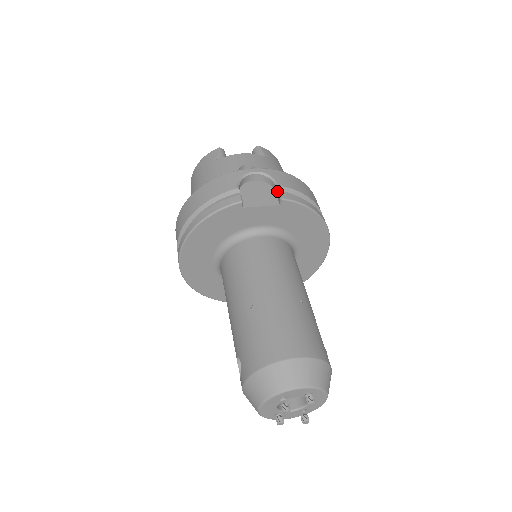
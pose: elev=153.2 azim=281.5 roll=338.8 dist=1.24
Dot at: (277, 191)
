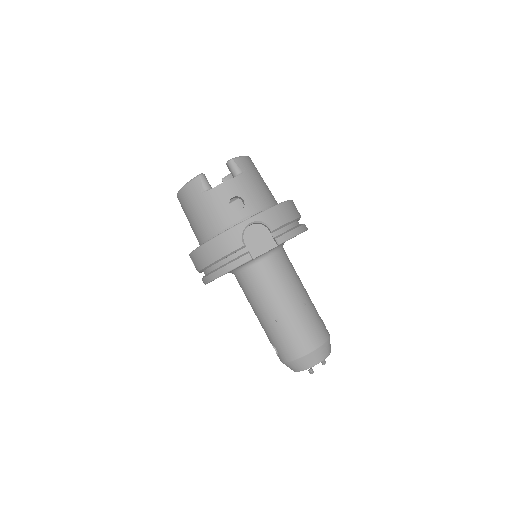
Dot at: (272, 233)
